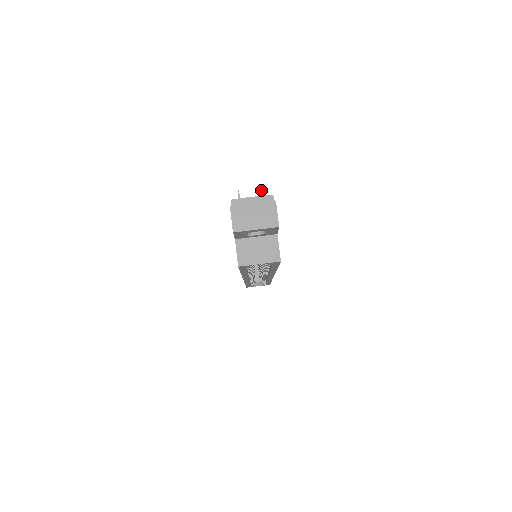
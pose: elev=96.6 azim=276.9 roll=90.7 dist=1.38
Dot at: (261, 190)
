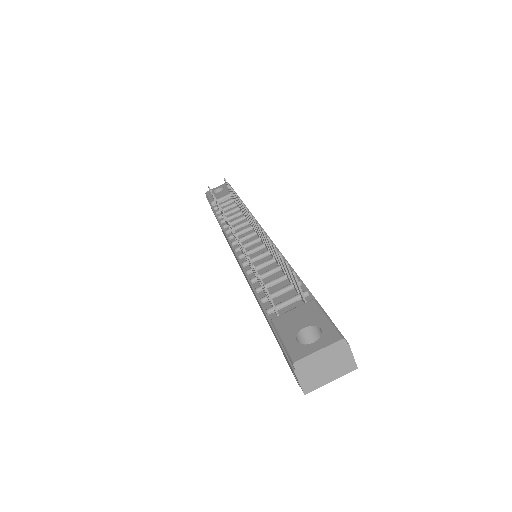
Dot at: (294, 276)
